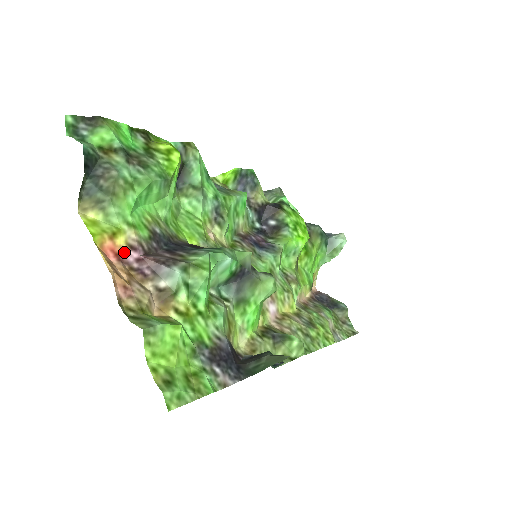
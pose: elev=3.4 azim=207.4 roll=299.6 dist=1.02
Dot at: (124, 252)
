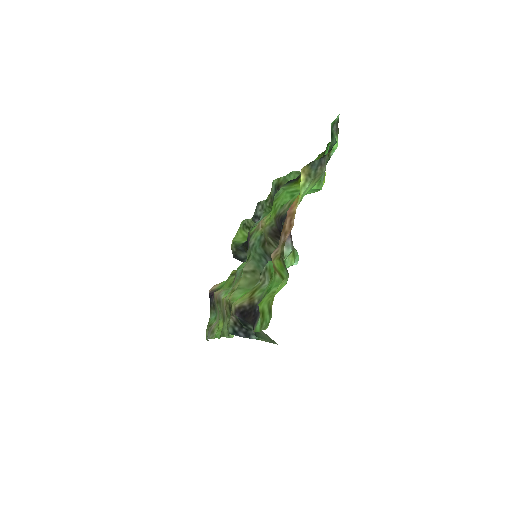
Dot at: occluded
